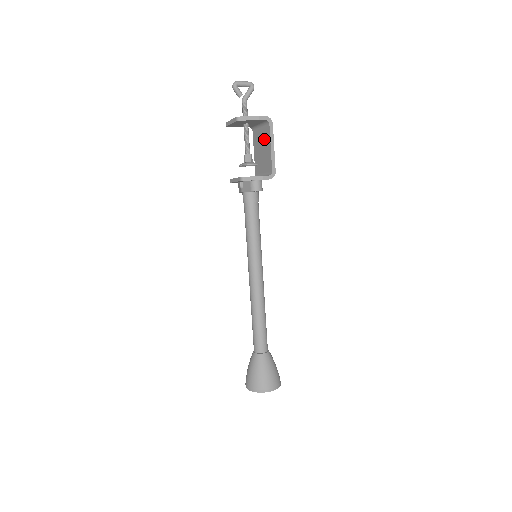
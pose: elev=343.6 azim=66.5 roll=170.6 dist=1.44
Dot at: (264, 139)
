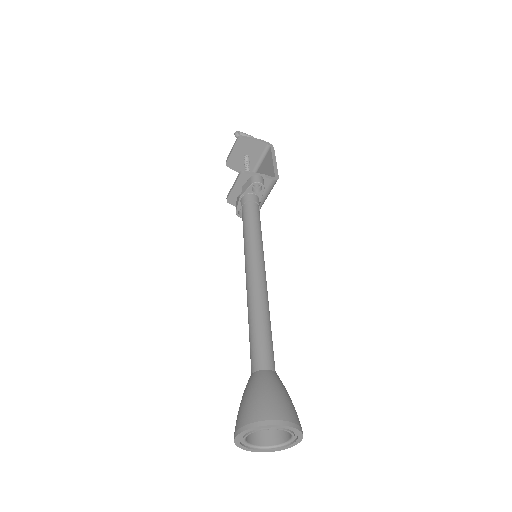
Dot at: (265, 166)
